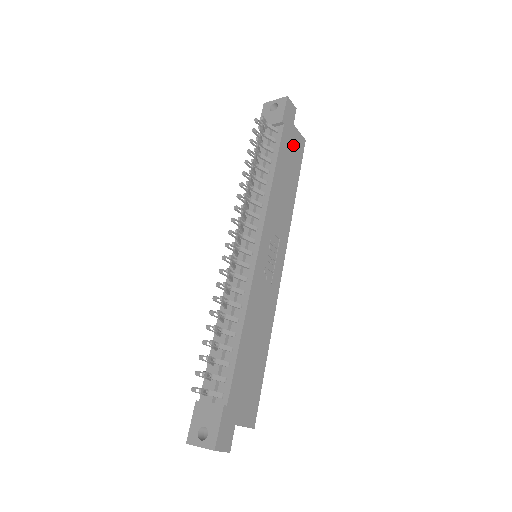
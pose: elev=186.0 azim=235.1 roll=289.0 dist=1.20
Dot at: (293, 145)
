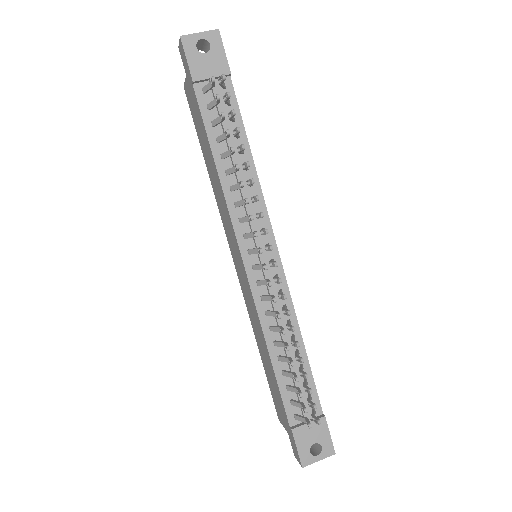
Dot at: occluded
